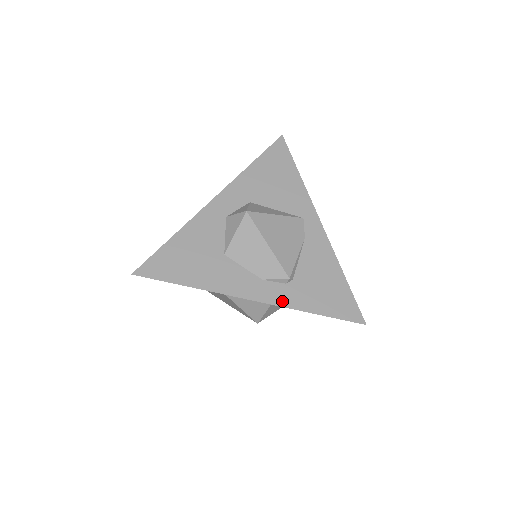
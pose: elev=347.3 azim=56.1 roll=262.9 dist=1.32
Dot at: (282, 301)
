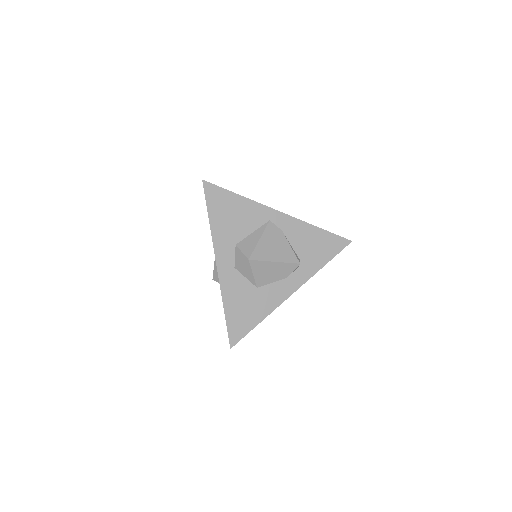
Dot at: (306, 277)
